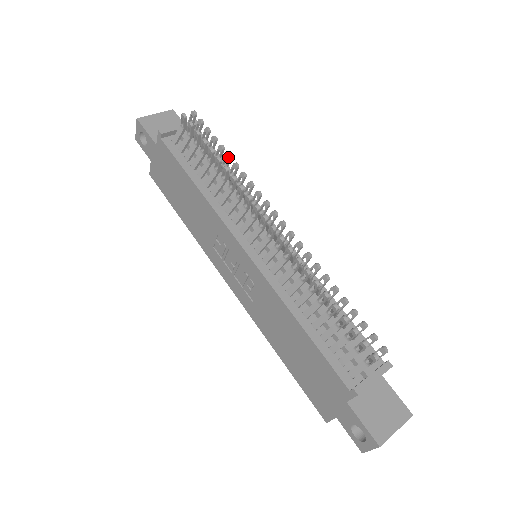
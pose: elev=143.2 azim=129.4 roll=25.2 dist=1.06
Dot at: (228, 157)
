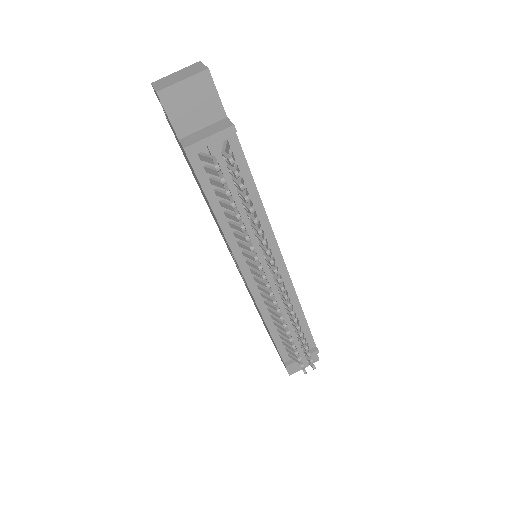
Dot at: (254, 224)
